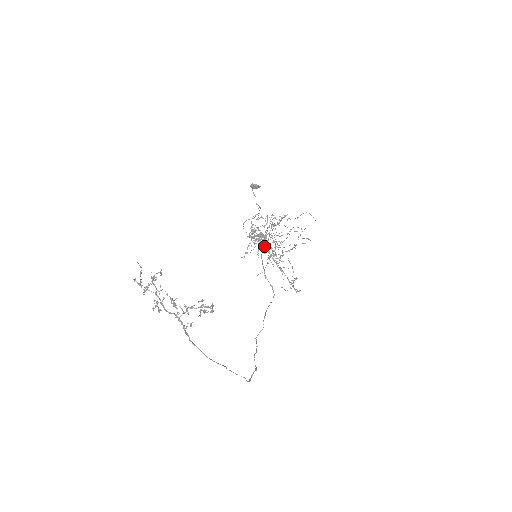
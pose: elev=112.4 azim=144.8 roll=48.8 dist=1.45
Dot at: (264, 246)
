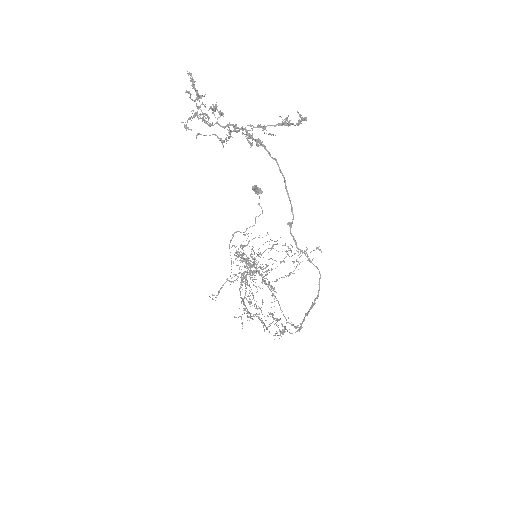
Dot at: occluded
